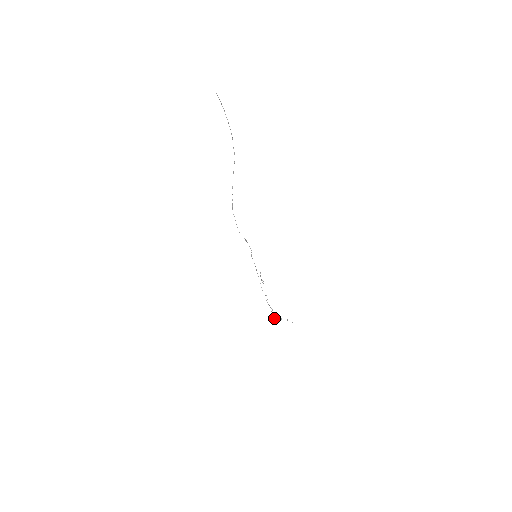
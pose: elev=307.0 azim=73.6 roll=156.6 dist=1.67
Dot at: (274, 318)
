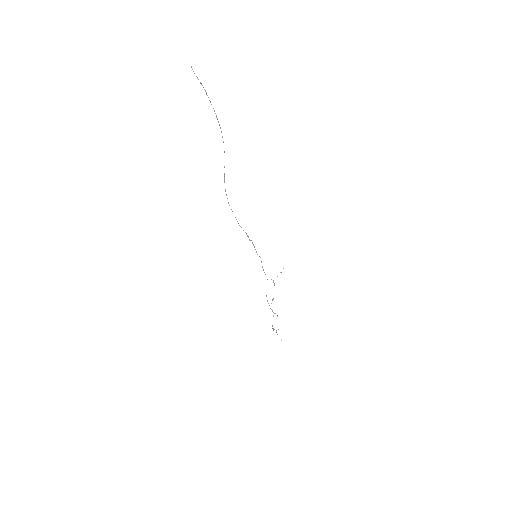
Dot at: (272, 325)
